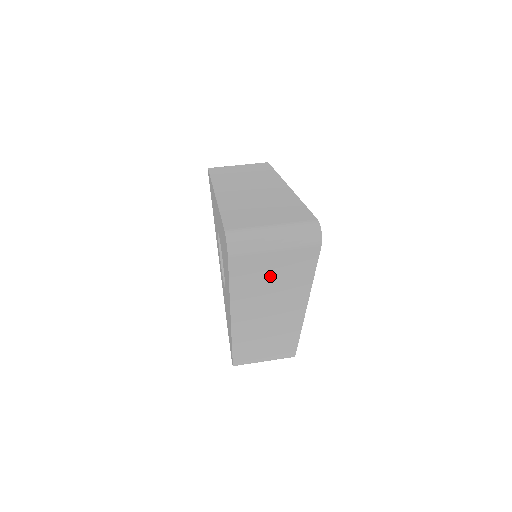
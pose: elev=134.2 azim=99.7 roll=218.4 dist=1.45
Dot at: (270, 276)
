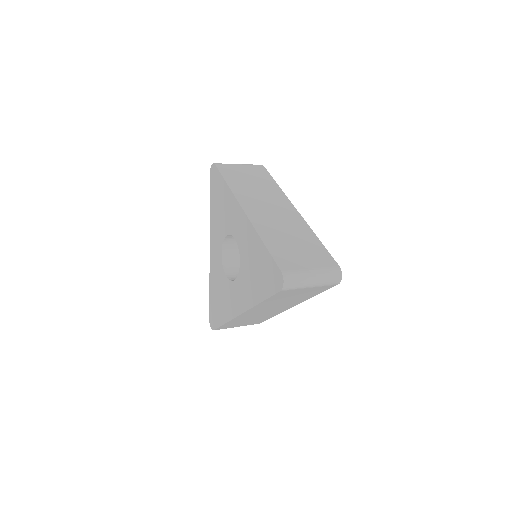
Dot at: (293, 296)
